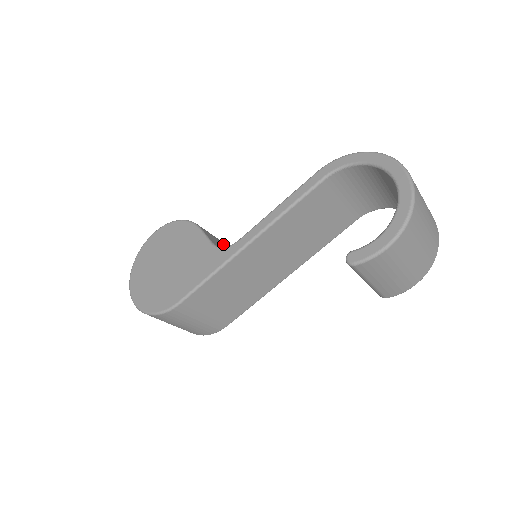
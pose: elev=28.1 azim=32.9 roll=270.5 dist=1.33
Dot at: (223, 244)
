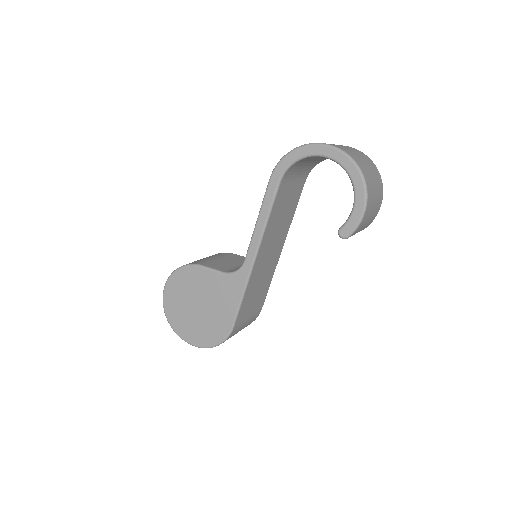
Dot at: (221, 260)
